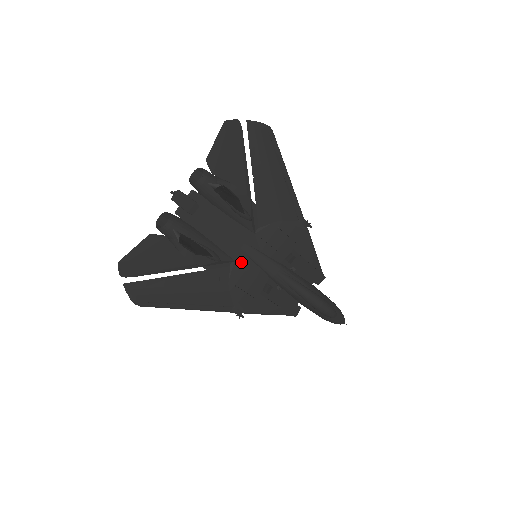
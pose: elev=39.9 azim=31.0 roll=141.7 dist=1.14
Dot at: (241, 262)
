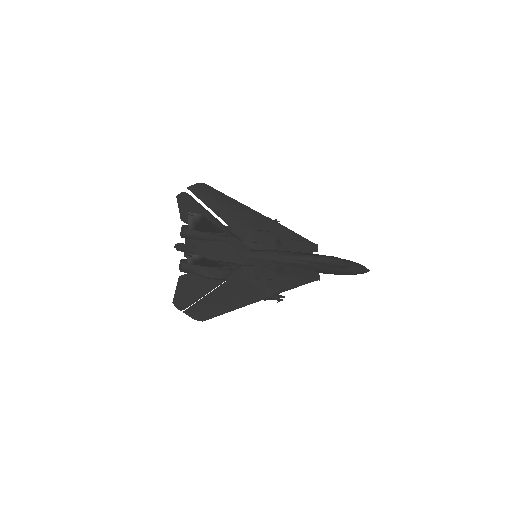
Dot at: (248, 263)
